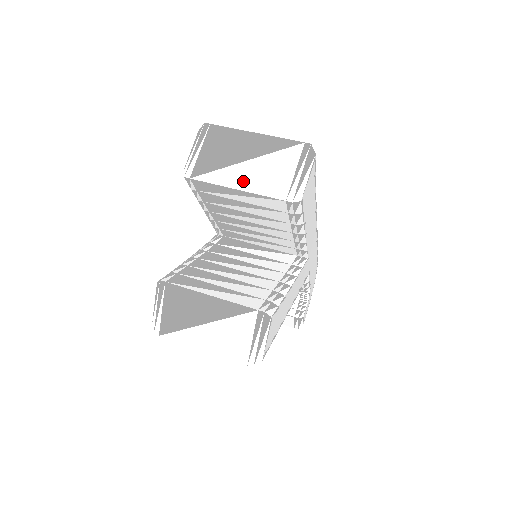
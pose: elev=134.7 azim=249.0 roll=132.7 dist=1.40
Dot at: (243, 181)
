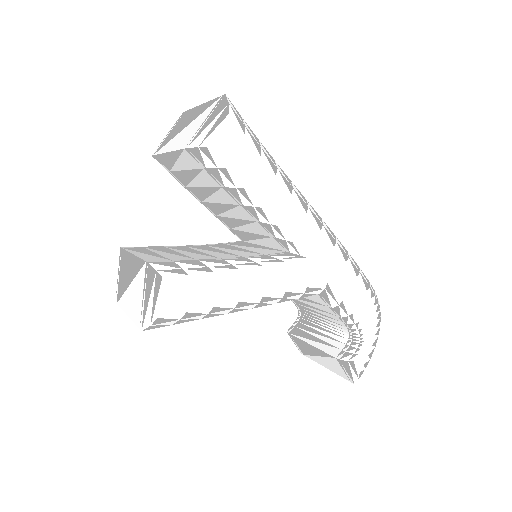
Dot at: (174, 144)
